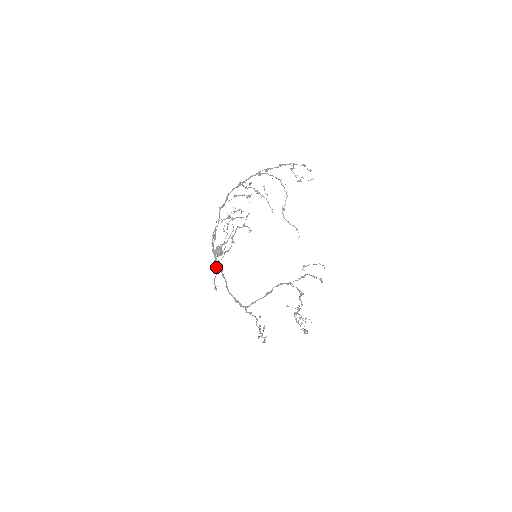
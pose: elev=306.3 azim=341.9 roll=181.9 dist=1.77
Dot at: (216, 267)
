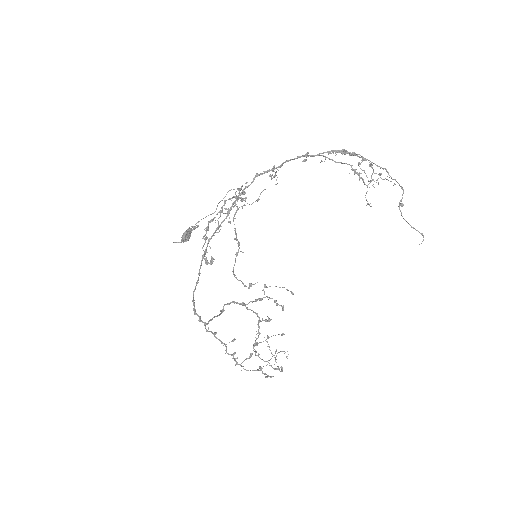
Dot at: occluded
